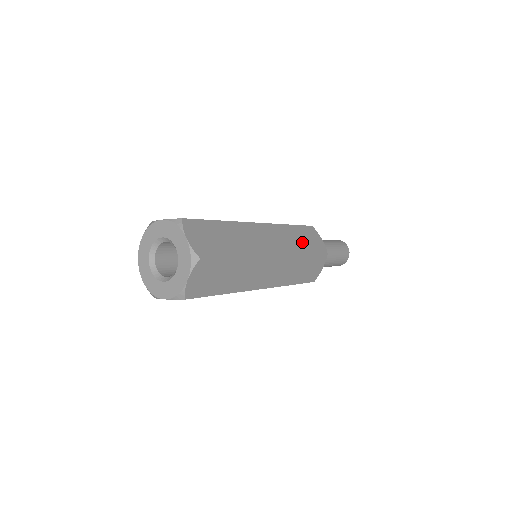
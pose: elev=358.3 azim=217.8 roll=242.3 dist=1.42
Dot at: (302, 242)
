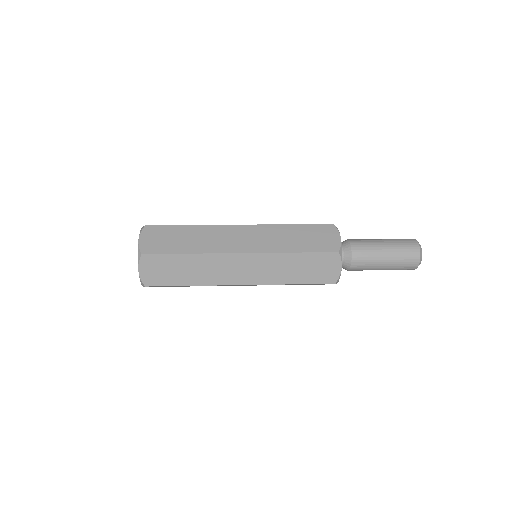
Dot at: (298, 271)
